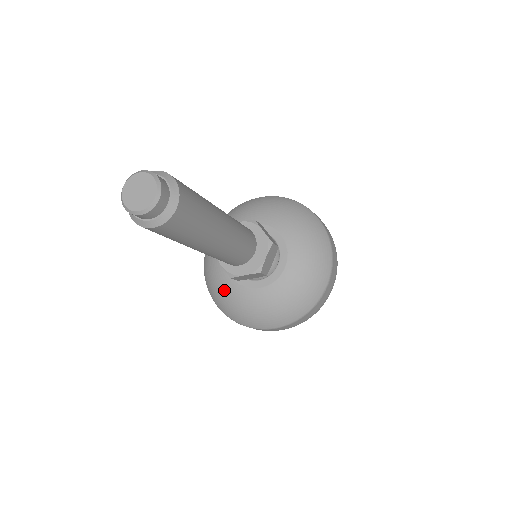
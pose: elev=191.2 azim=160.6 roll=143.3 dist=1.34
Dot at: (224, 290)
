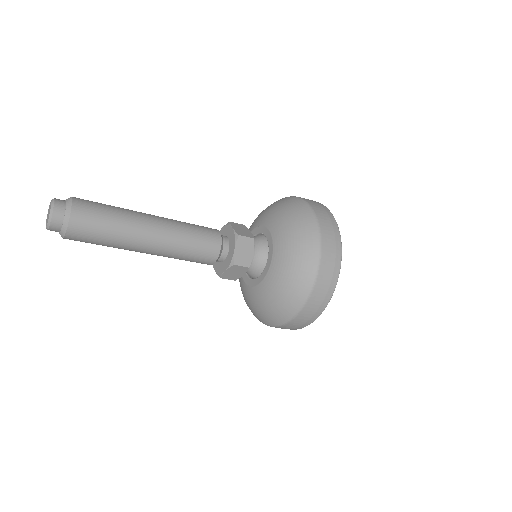
Dot at: (245, 296)
